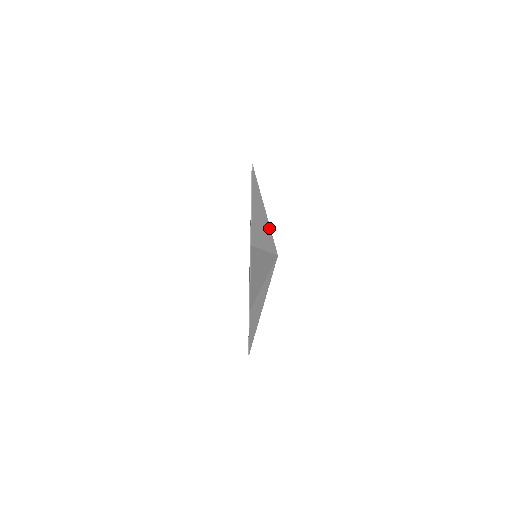
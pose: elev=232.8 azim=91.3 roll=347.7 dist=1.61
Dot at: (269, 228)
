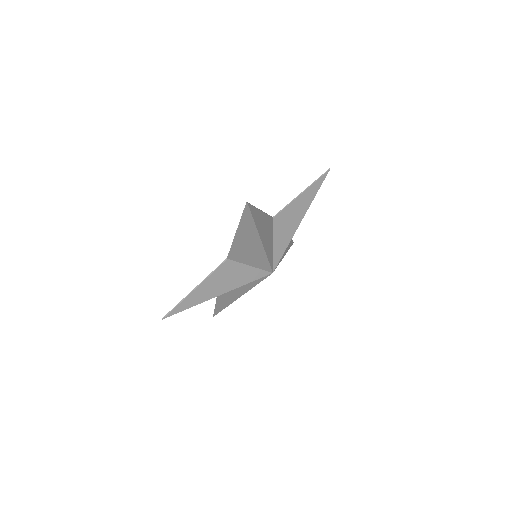
Dot at: (292, 236)
